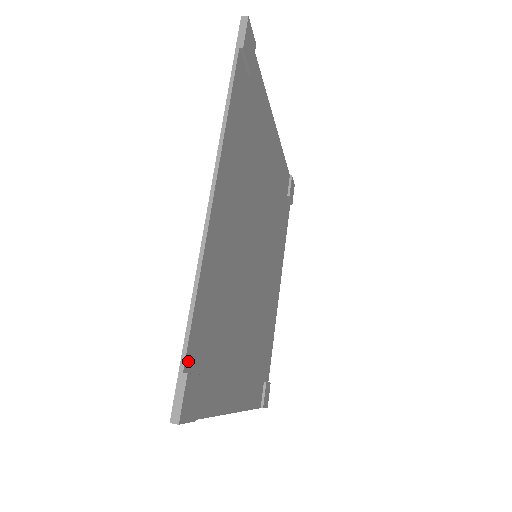
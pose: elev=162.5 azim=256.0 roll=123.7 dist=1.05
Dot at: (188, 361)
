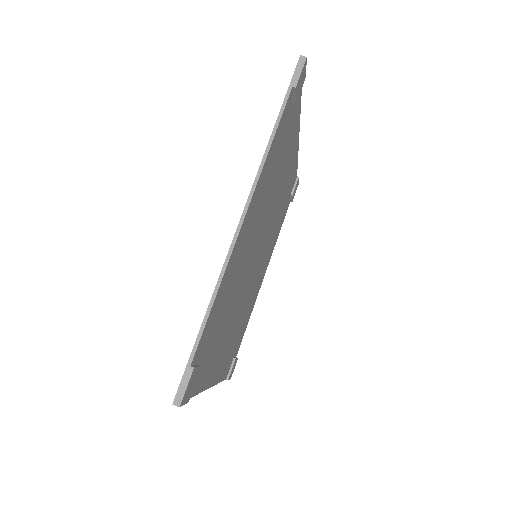
Dot at: (195, 356)
